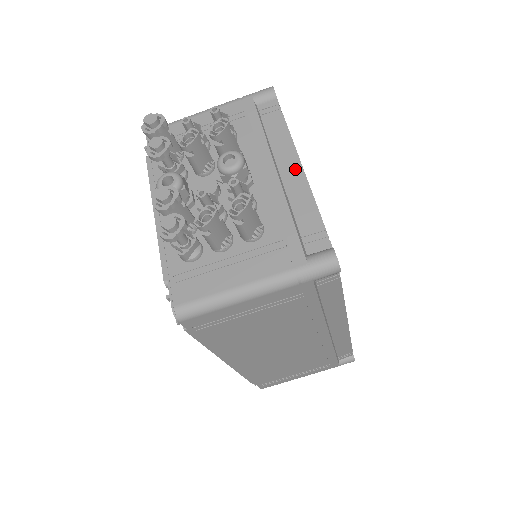
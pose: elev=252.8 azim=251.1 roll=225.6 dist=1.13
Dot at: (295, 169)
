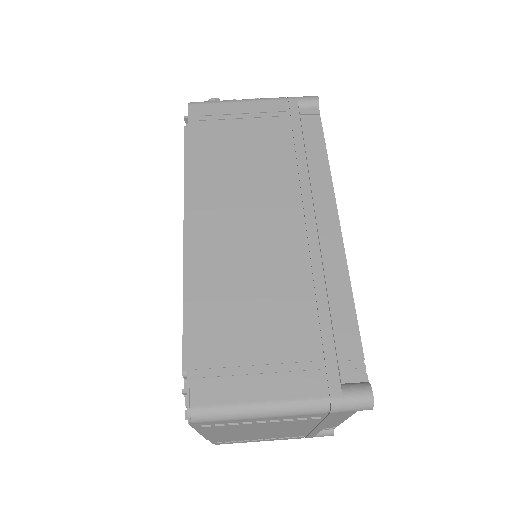
Dot at: occluded
